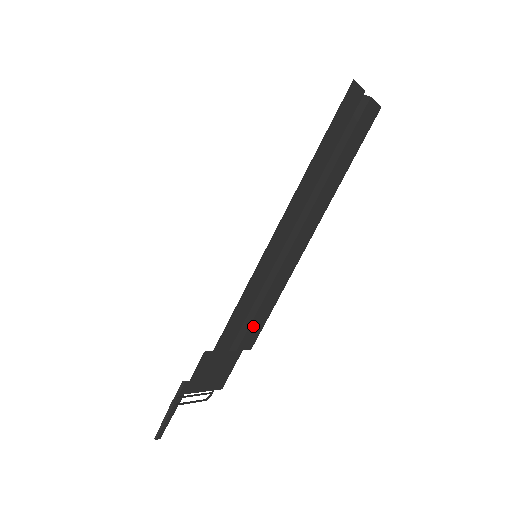
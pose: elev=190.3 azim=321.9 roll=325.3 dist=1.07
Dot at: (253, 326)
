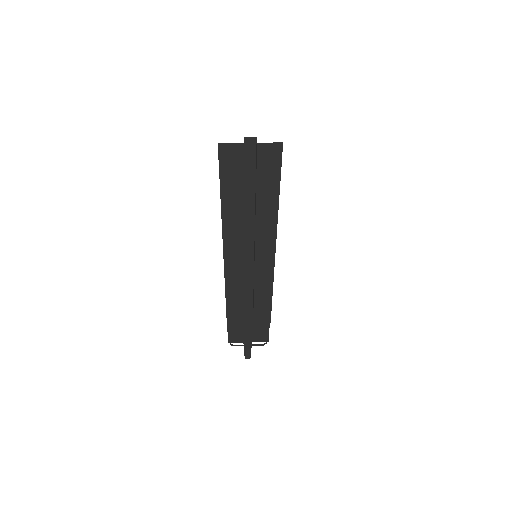
Dot at: (258, 309)
